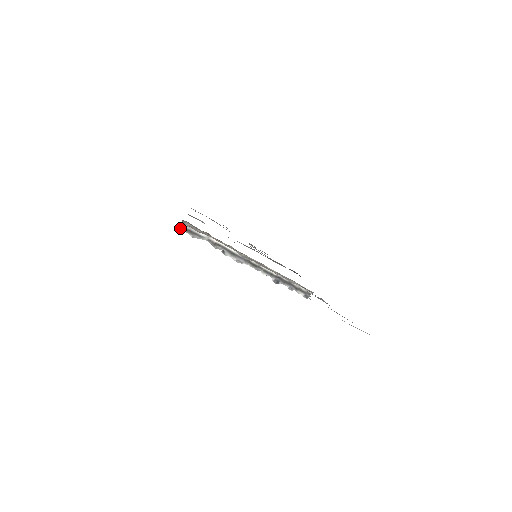
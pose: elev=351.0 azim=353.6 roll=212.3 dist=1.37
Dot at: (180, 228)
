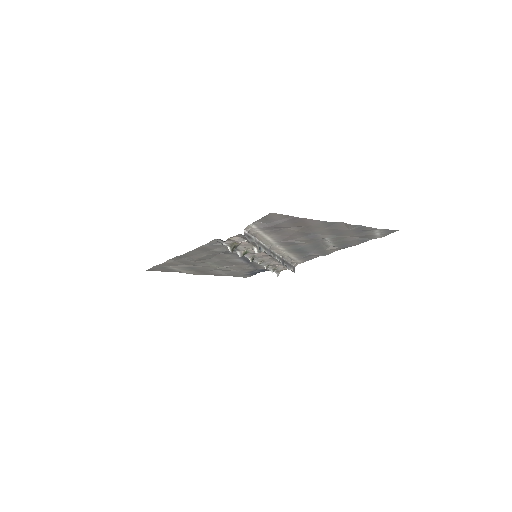
Dot at: (244, 236)
